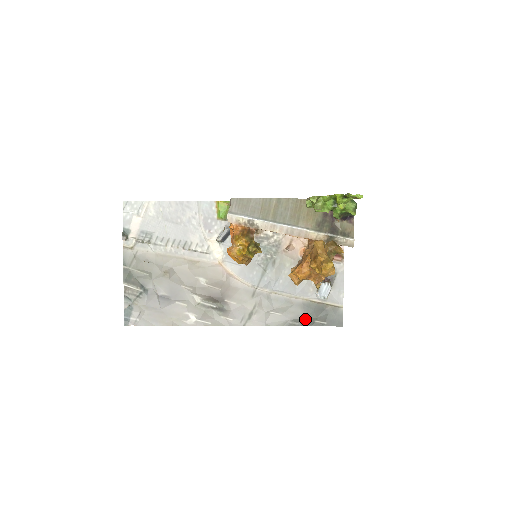
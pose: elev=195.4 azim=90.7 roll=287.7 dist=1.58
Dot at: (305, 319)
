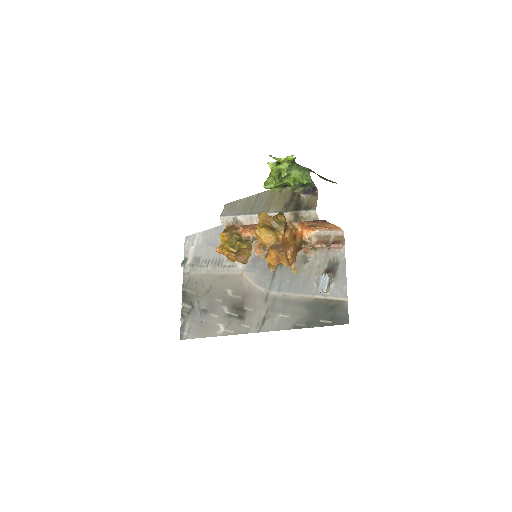
Dot at: (310, 319)
